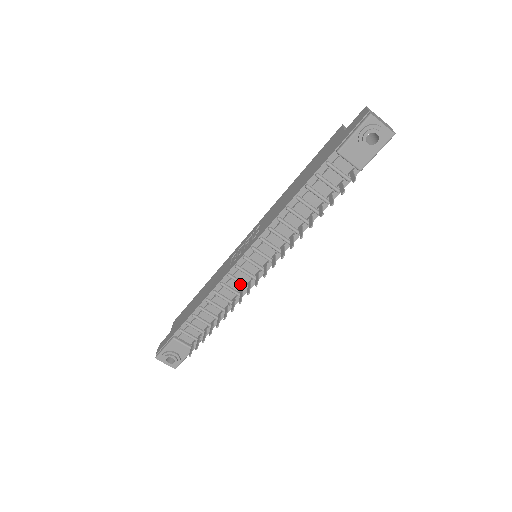
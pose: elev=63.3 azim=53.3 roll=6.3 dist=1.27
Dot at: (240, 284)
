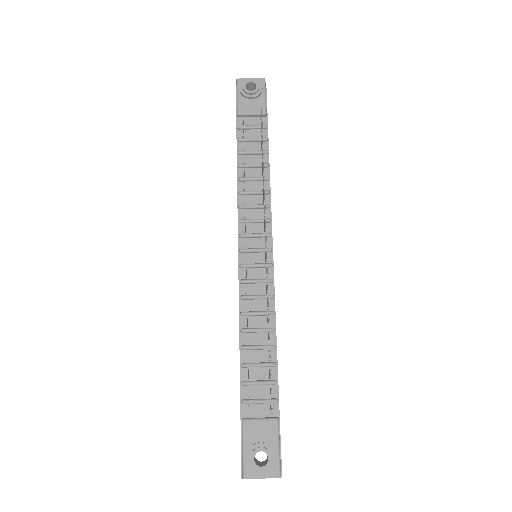
Dot at: (260, 285)
